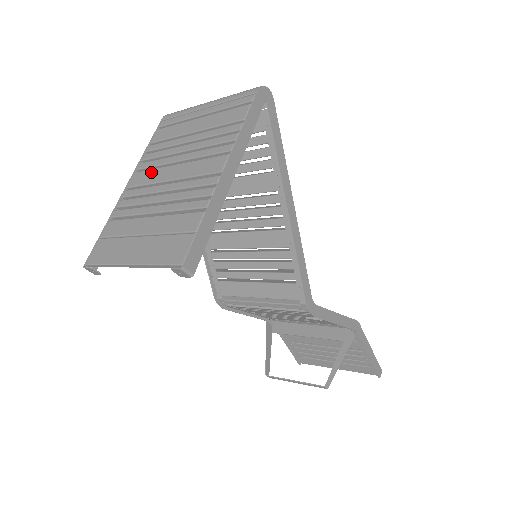
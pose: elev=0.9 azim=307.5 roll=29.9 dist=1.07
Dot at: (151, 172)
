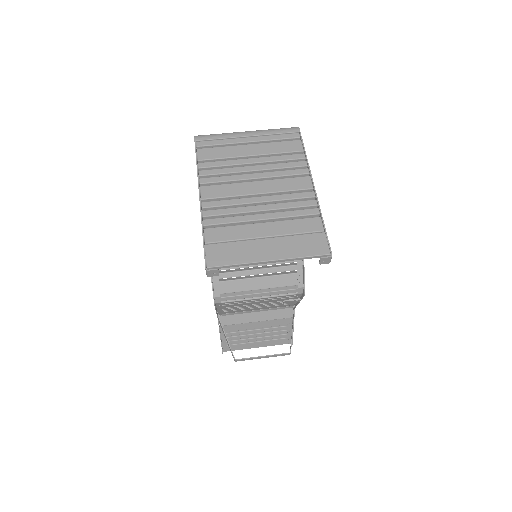
Dot at: (226, 186)
